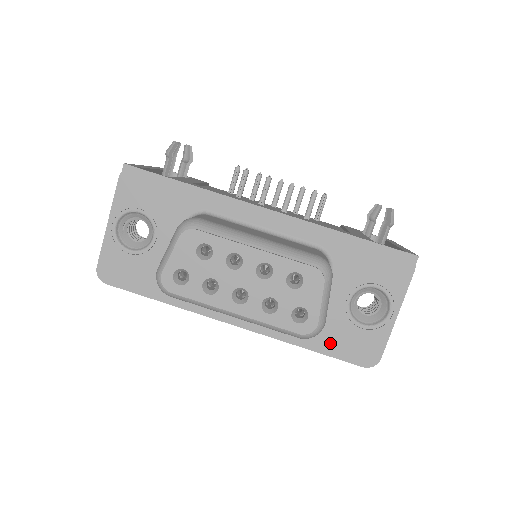
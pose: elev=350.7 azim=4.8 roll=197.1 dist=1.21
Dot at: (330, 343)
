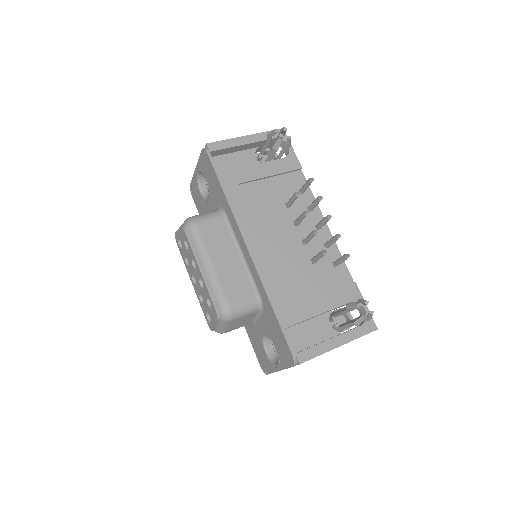
Dot at: (252, 338)
